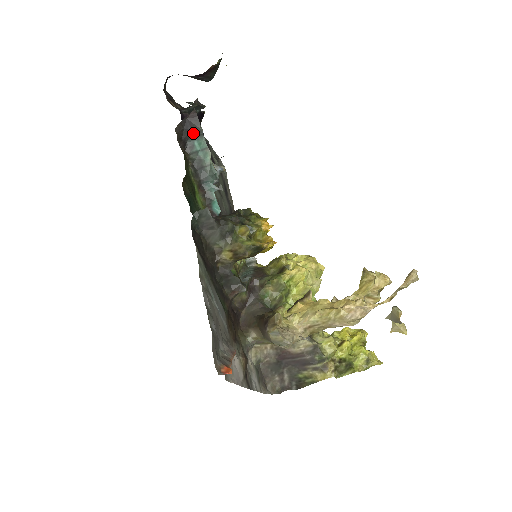
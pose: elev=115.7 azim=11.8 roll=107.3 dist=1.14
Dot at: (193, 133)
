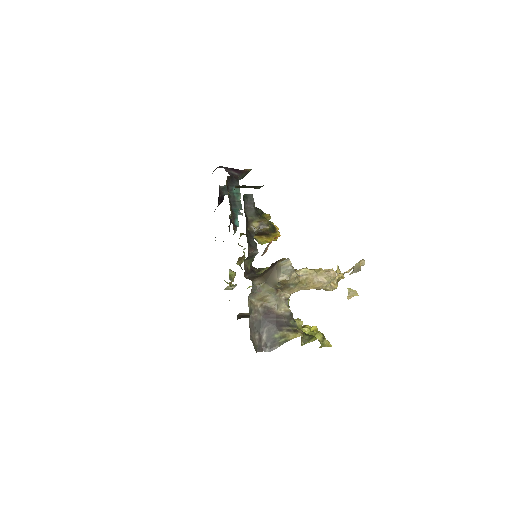
Dot at: (234, 184)
